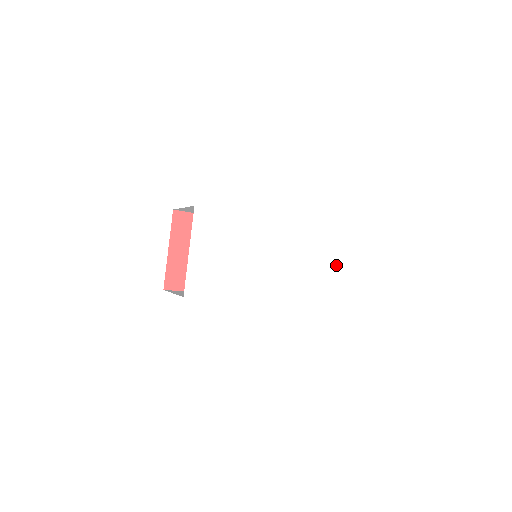
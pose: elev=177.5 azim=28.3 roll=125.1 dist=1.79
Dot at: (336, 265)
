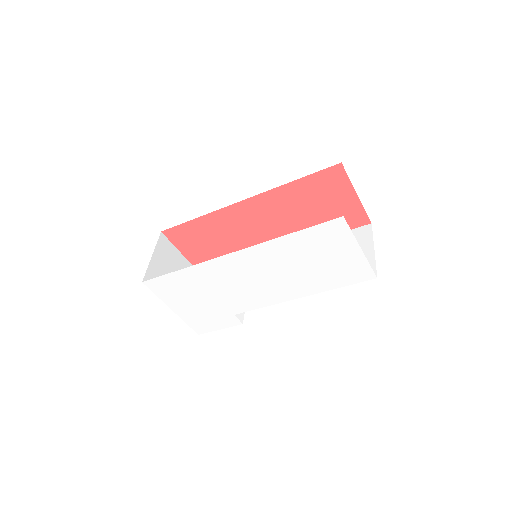
Dot at: (348, 255)
